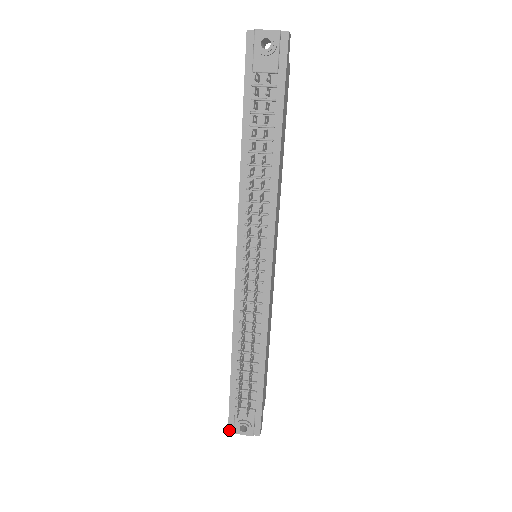
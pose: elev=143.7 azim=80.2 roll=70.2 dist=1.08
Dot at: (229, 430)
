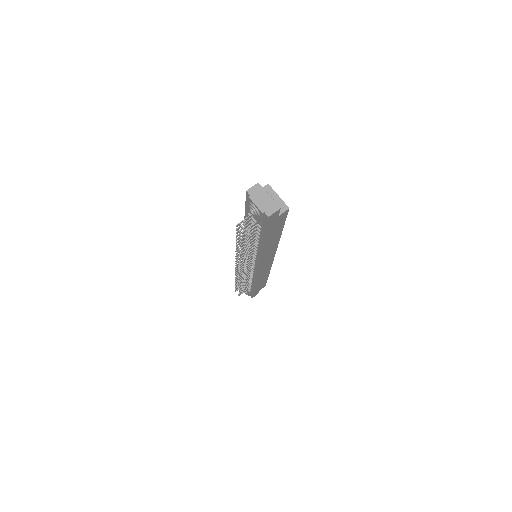
Dot at: occluded
